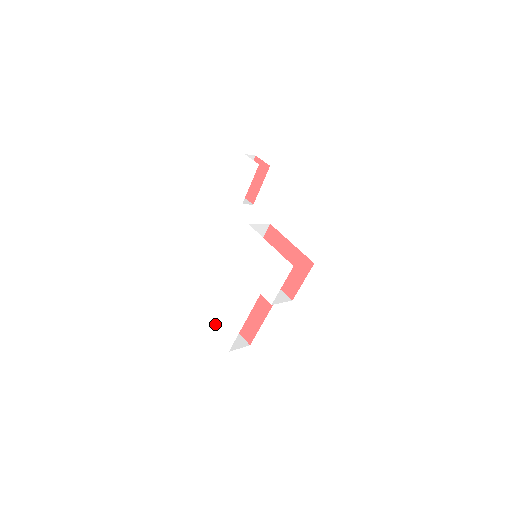
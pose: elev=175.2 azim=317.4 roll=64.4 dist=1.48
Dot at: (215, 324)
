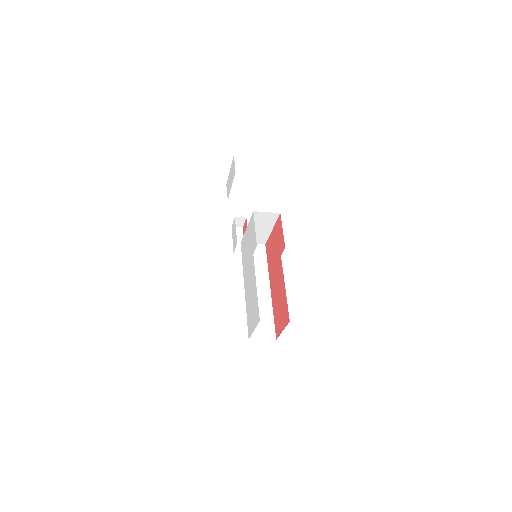
Dot at: (251, 324)
